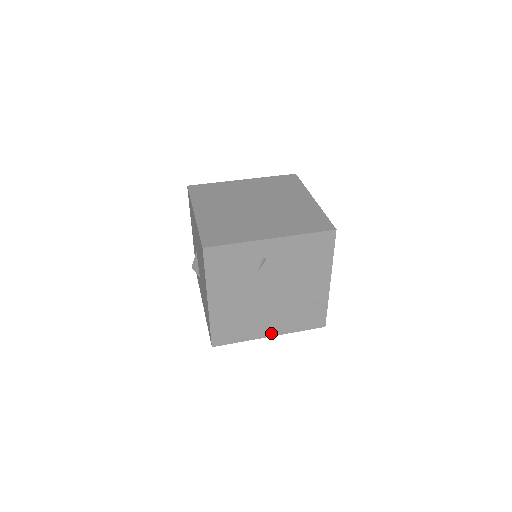
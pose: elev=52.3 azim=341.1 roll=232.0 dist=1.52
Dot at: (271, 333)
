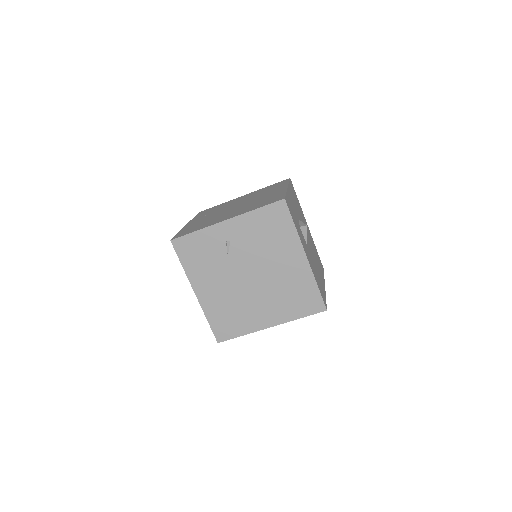
Dot at: (270, 323)
